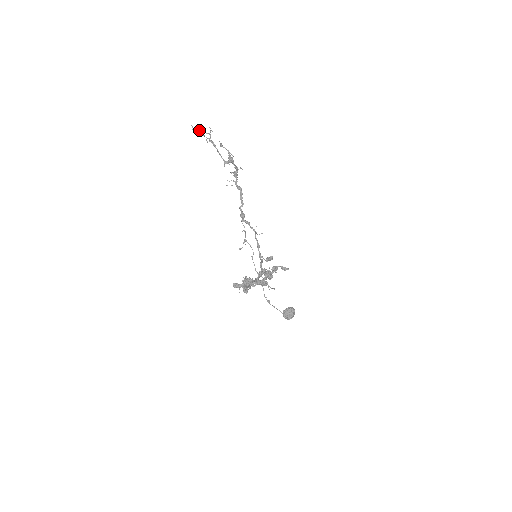
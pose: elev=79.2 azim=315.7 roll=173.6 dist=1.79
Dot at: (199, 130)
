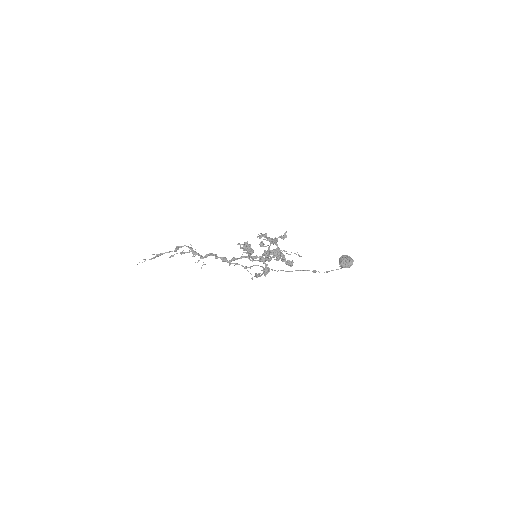
Dot at: (144, 259)
